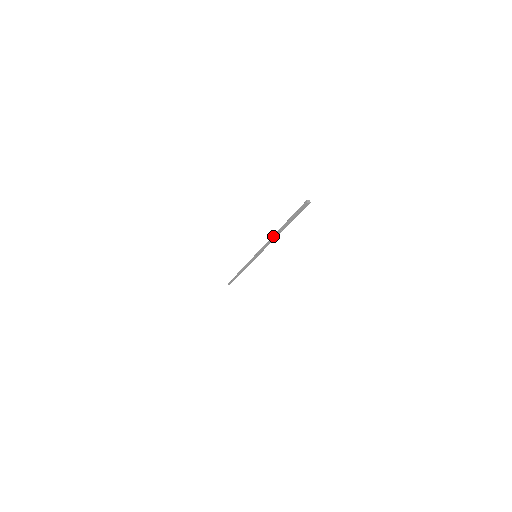
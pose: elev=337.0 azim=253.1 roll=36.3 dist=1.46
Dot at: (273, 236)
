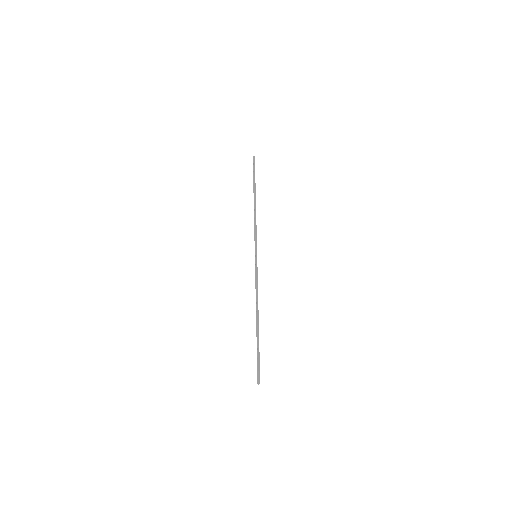
Dot at: (254, 207)
